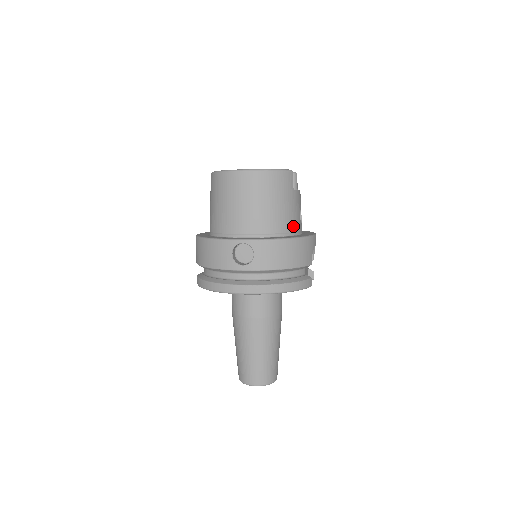
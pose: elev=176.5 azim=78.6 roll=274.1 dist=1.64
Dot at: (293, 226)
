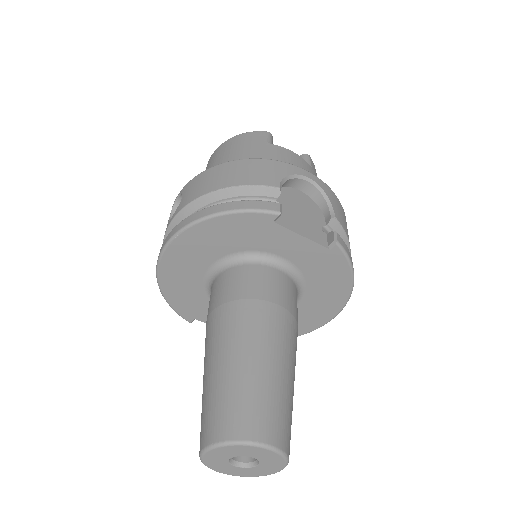
Dot at: occluded
